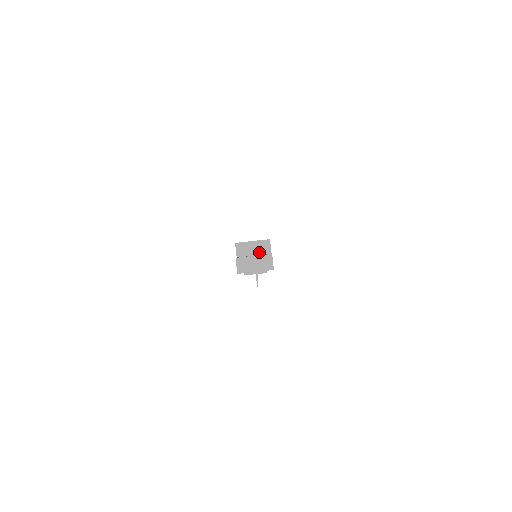
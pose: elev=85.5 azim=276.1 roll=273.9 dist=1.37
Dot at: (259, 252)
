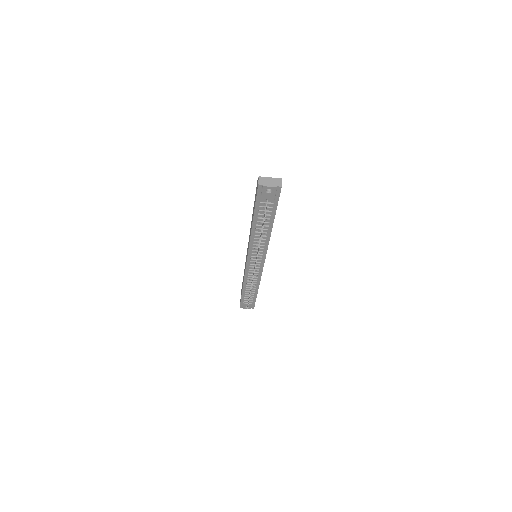
Dot at: occluded
